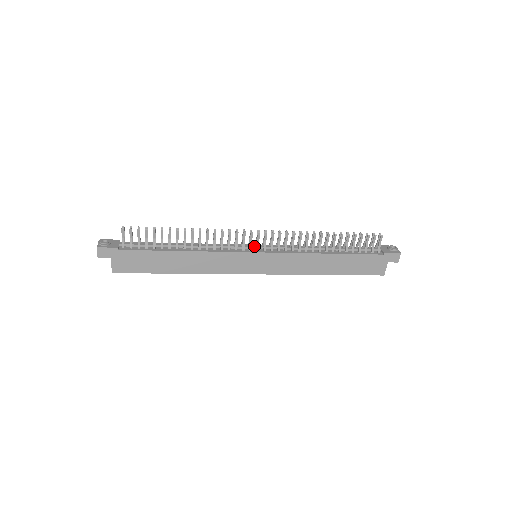
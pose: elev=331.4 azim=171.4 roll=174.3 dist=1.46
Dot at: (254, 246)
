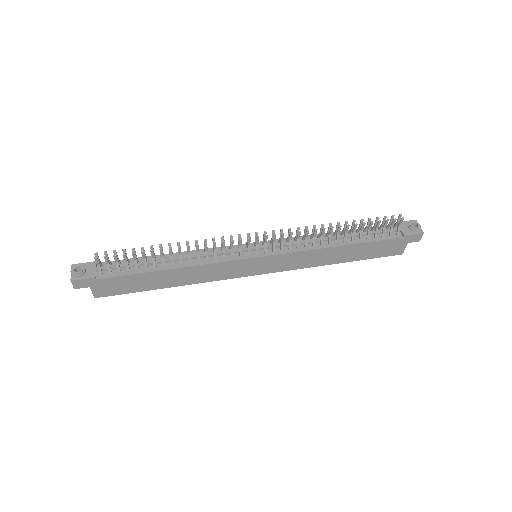
Dot at: (253, 248)
